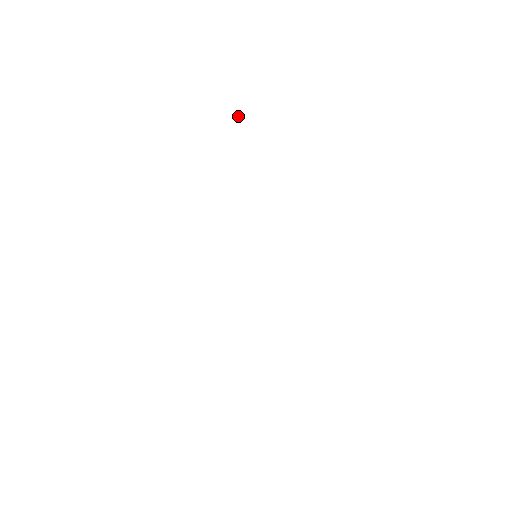
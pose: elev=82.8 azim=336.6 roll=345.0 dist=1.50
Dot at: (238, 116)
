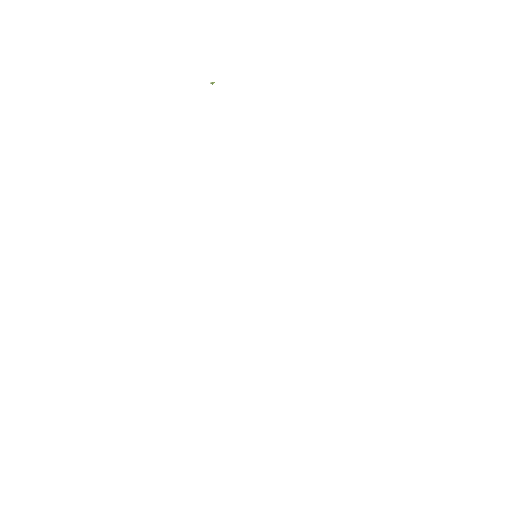
Dot at: (212, 84)
